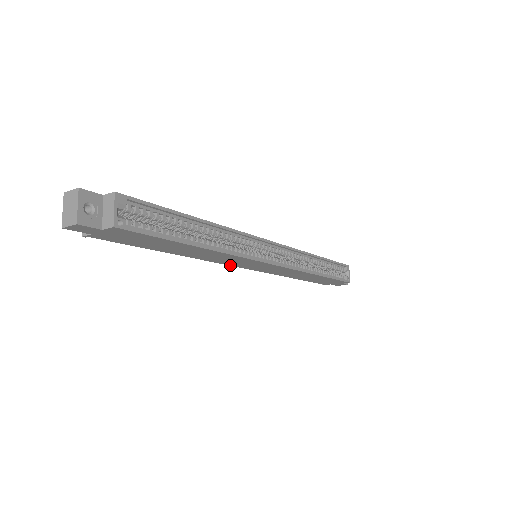
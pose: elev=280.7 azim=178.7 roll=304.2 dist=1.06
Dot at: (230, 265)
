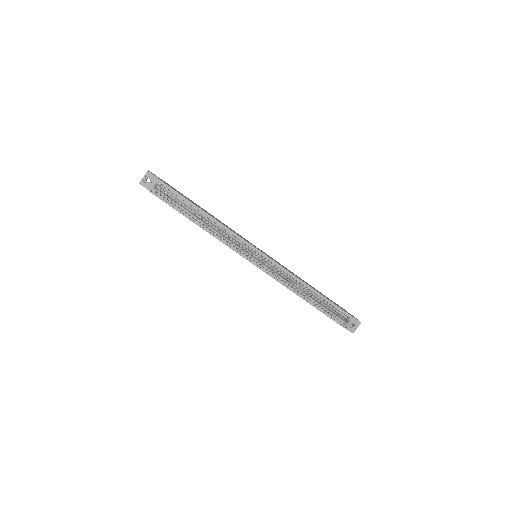
Dot at: occluded
